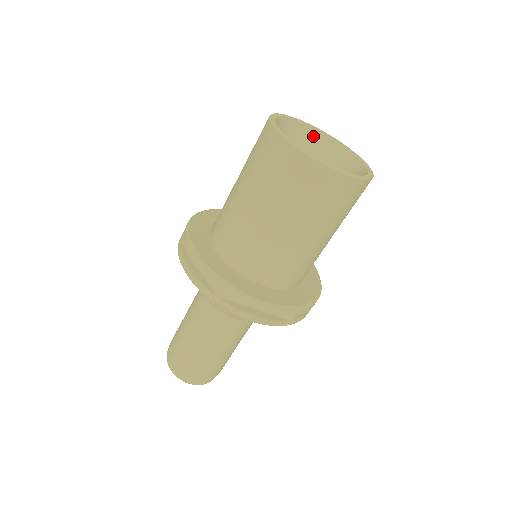
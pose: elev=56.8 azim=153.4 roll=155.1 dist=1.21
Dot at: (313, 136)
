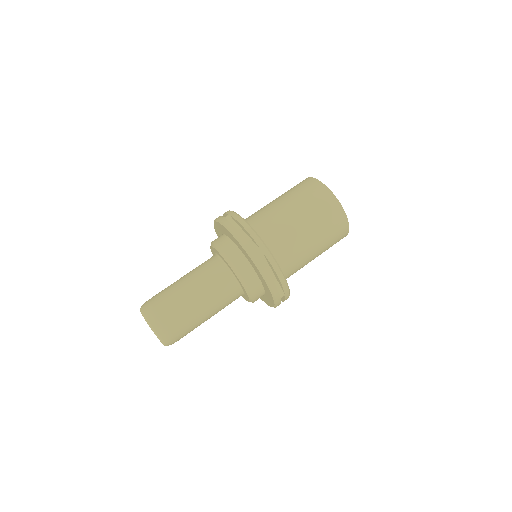
Dot at: occluded
